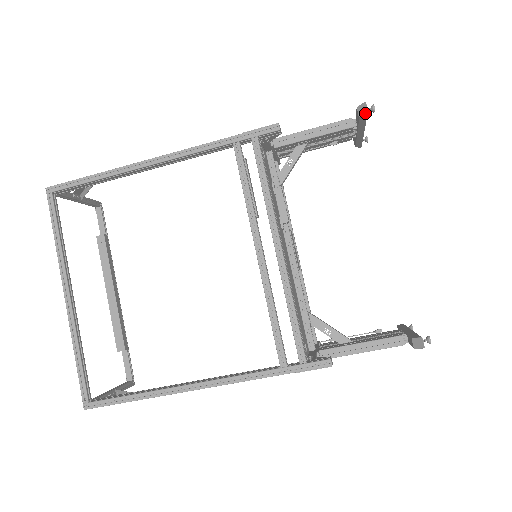
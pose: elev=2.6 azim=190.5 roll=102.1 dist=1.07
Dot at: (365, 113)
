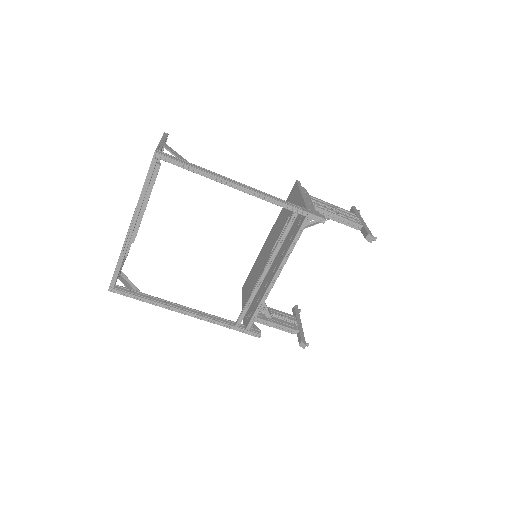
Dot at: occluded
